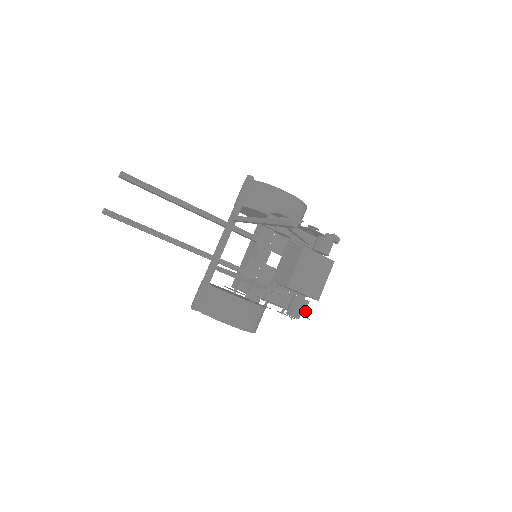
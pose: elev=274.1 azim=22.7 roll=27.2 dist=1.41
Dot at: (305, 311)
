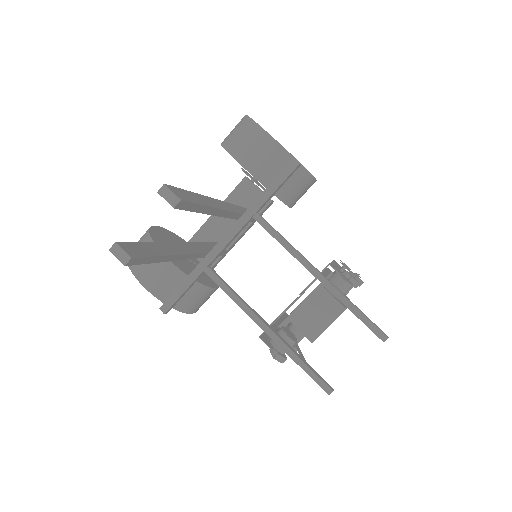
Dot at: occluded
